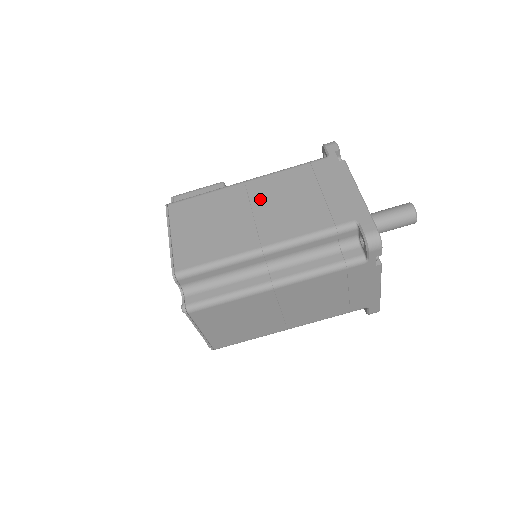
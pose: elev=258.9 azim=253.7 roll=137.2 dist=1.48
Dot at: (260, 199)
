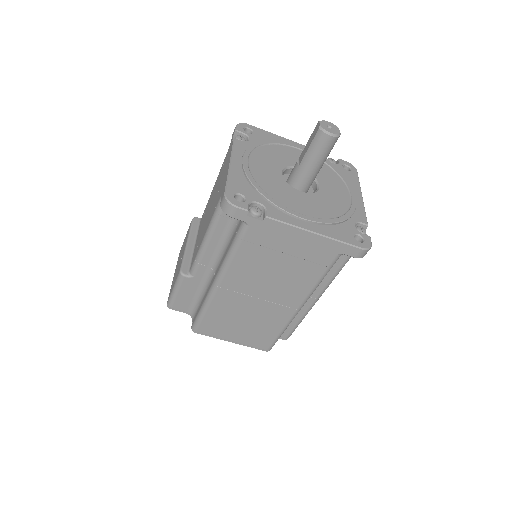
Dot at: (249, 289)
